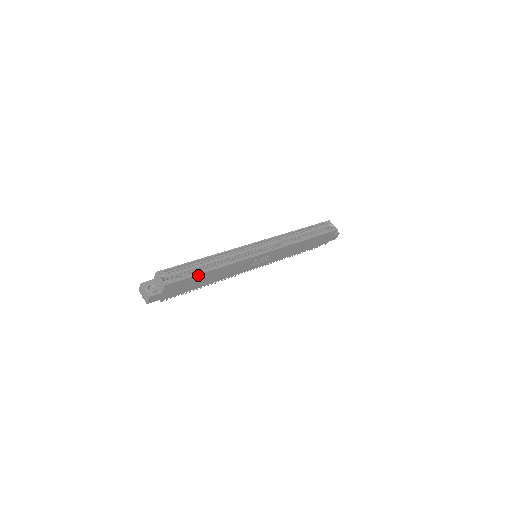
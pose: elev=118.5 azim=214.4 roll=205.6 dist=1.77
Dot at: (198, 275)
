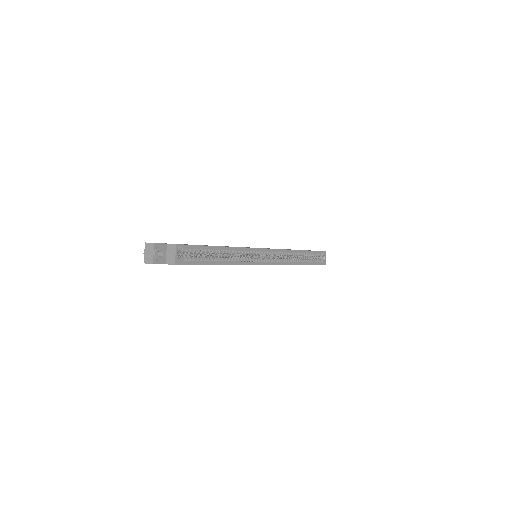
Dot at: (206, 264)
